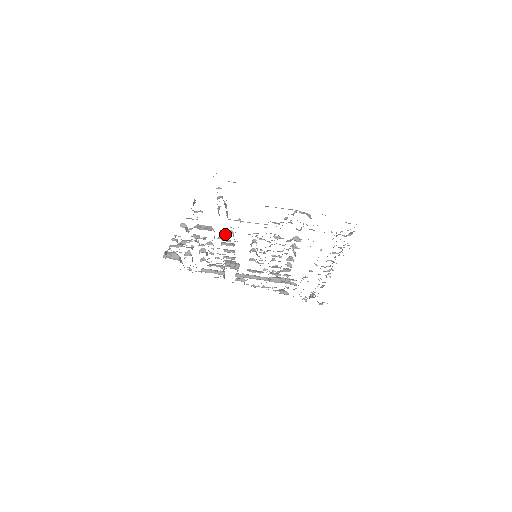
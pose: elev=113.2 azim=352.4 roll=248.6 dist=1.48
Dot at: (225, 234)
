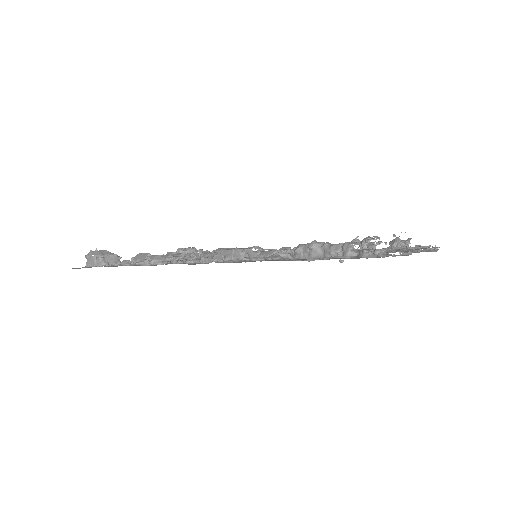
Dot at: (266, 256)
